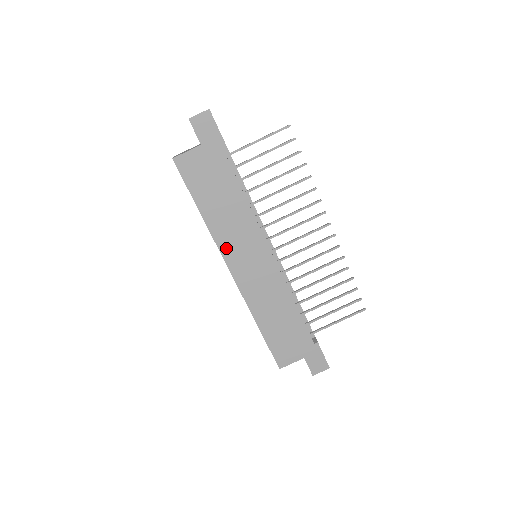
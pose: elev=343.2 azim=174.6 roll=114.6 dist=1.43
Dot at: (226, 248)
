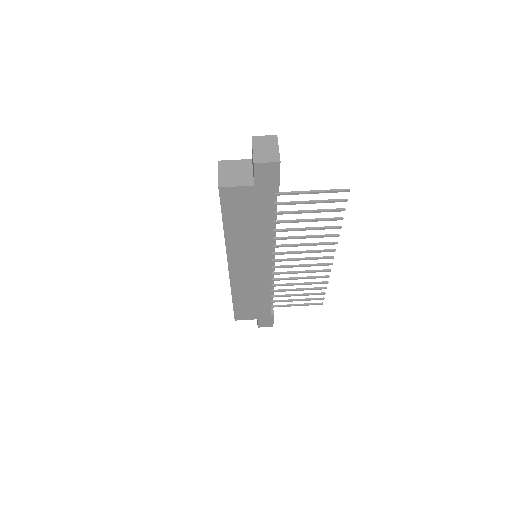
Dot at: (234, 255)
